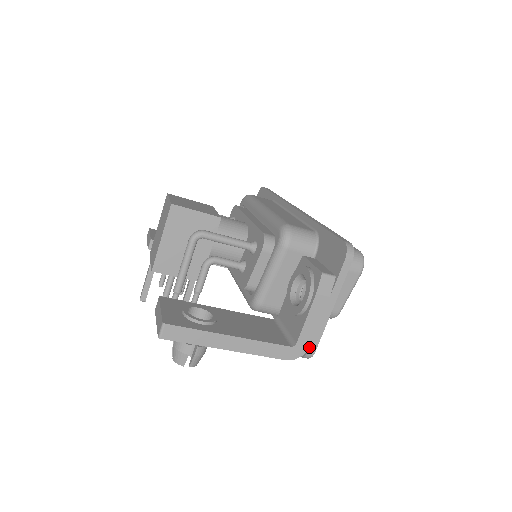
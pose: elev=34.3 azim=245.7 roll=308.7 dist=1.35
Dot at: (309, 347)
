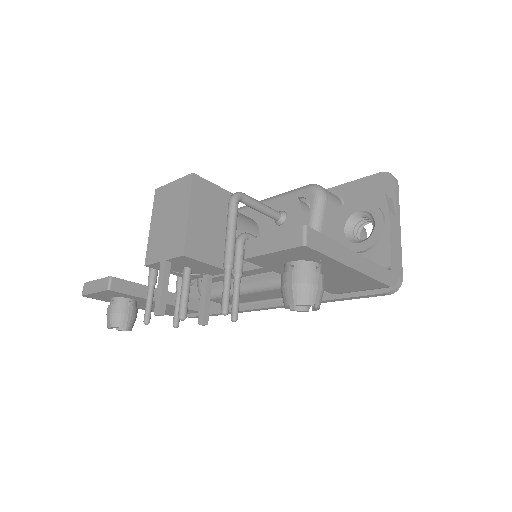
Dot at: (398, 272)
